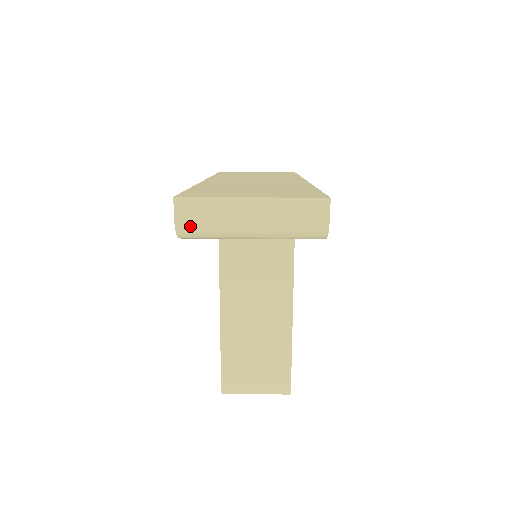
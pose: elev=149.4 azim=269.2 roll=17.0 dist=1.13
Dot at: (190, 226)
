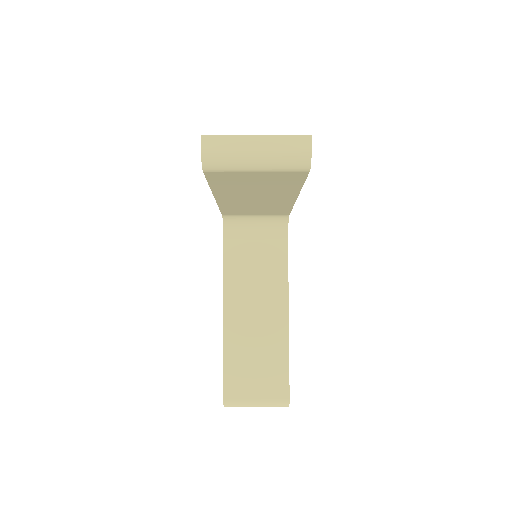
Dot at: (212, 156)
